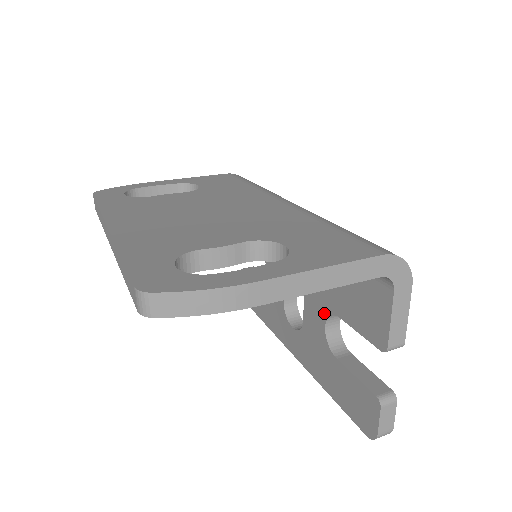
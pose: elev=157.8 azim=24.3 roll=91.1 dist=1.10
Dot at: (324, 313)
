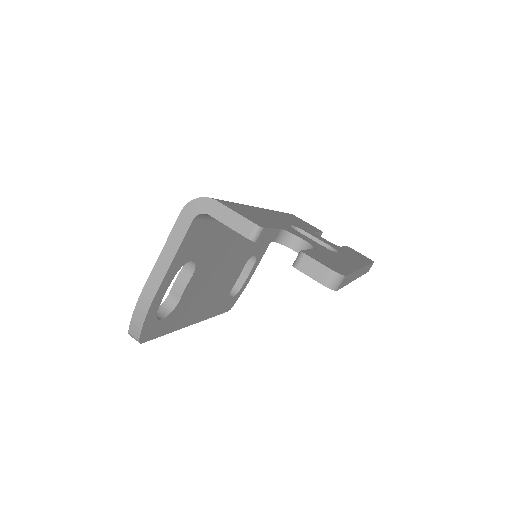
Dot at: occluded
